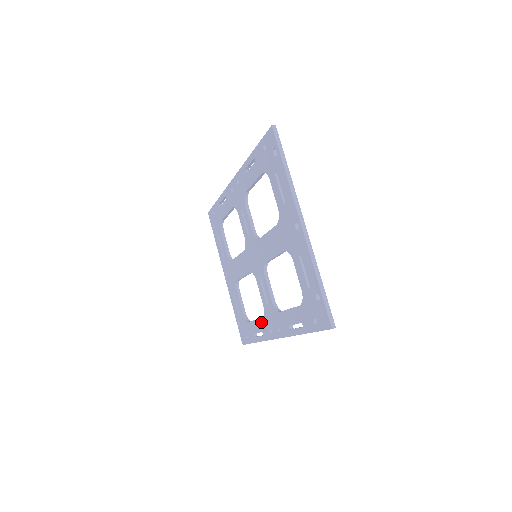
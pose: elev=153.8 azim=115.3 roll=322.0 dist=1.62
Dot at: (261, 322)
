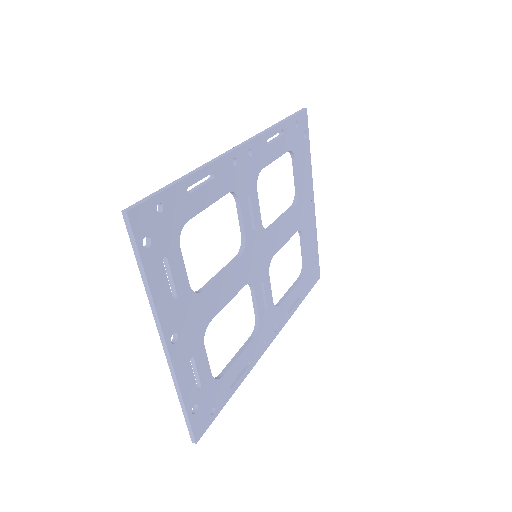
Dot at: occluded
